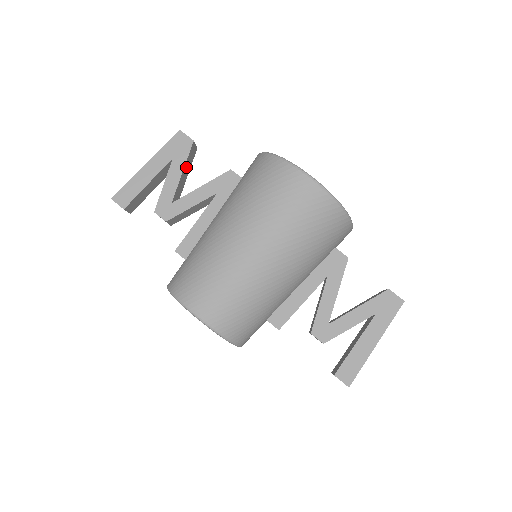
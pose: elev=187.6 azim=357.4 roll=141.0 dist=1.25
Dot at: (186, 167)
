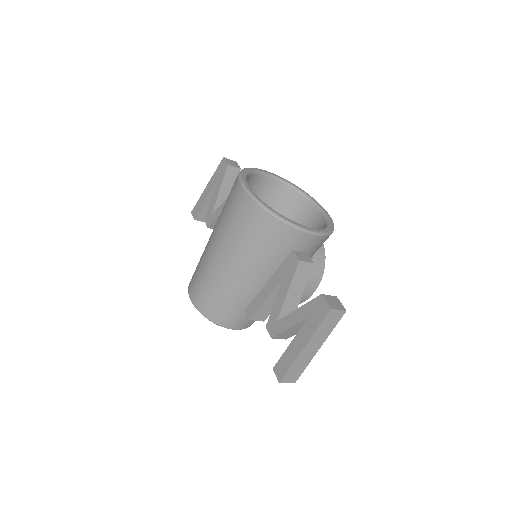
Dot at: (226, 185)
